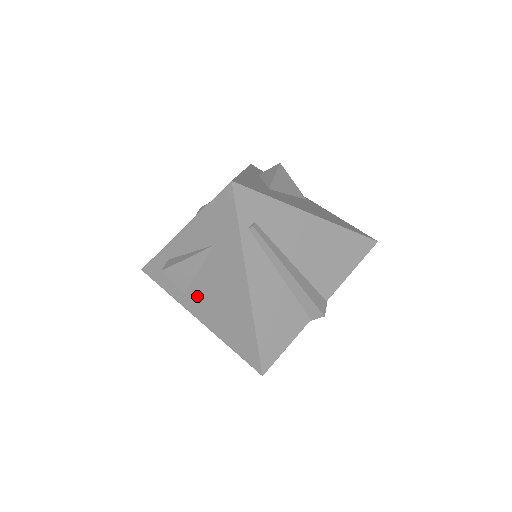
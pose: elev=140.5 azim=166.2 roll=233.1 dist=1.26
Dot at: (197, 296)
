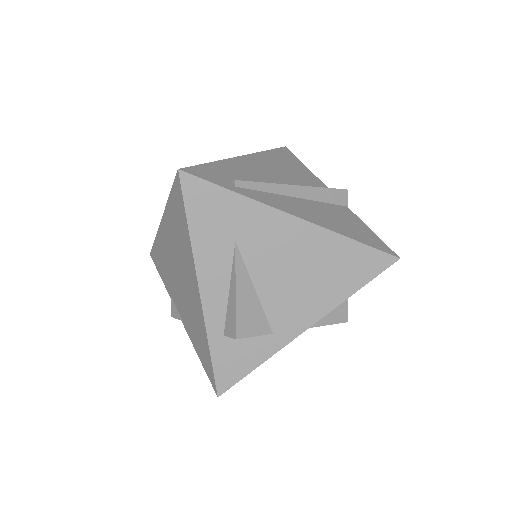
Dot at: (282, 310)
